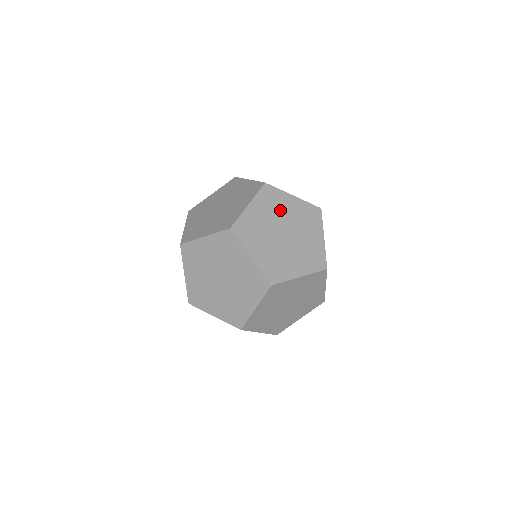
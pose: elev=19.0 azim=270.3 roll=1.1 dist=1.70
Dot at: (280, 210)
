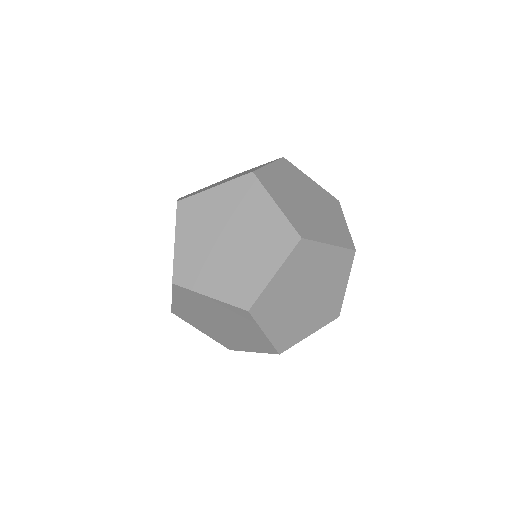
Dot at: (300, 183)
